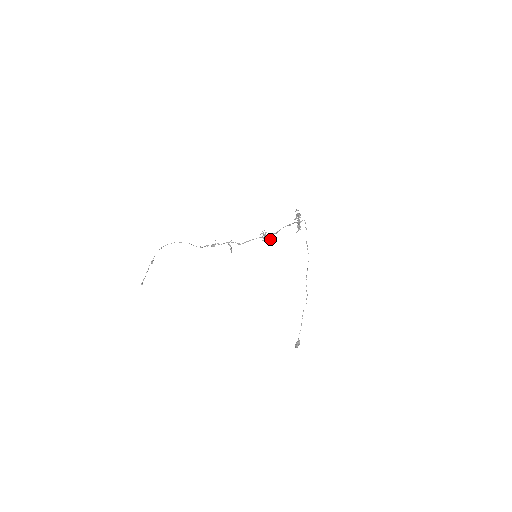
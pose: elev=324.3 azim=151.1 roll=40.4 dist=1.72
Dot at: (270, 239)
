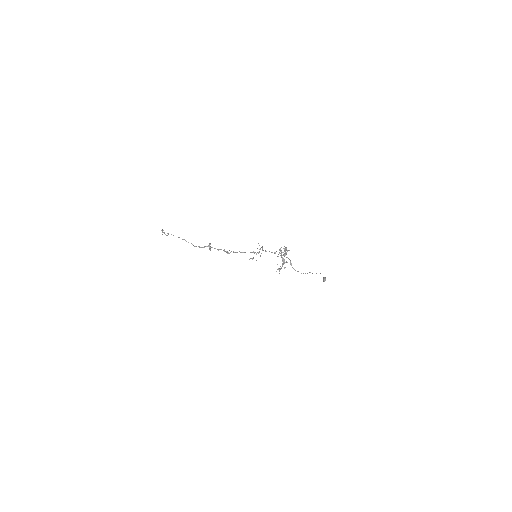
Dot at: (262, 248)
